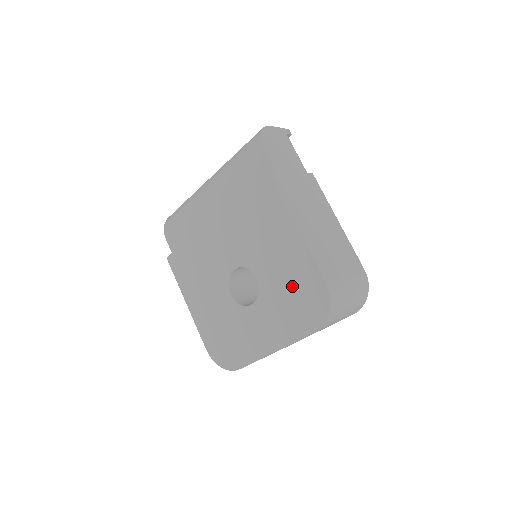
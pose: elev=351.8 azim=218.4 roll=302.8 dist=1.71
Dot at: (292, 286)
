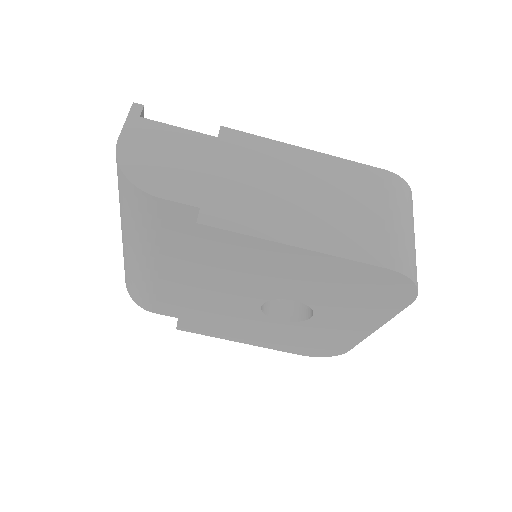
Dot at: (346, 288)
